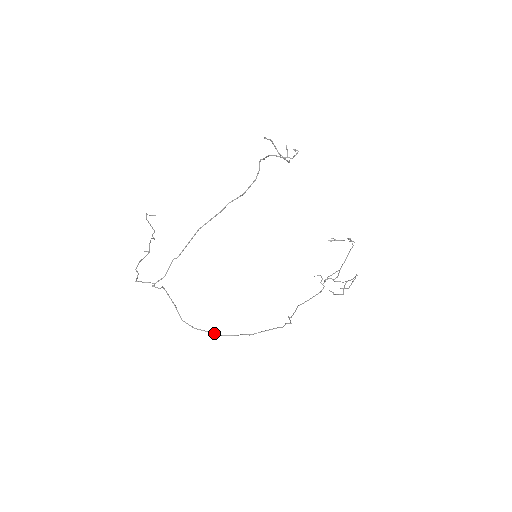
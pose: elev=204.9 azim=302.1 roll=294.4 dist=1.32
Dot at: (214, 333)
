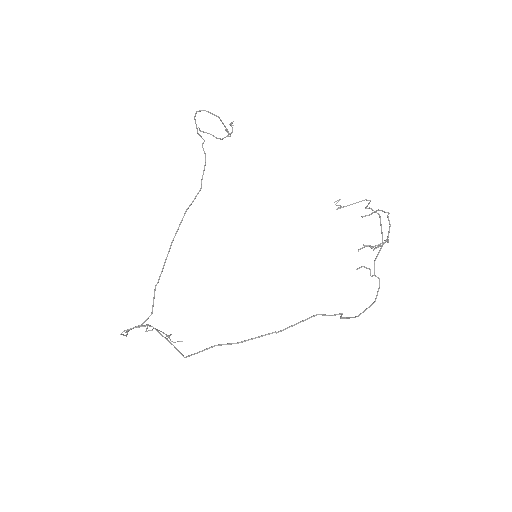
Dot at: (223, 344)
